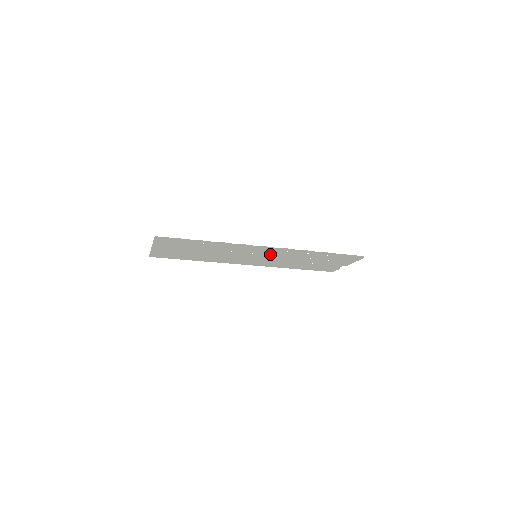
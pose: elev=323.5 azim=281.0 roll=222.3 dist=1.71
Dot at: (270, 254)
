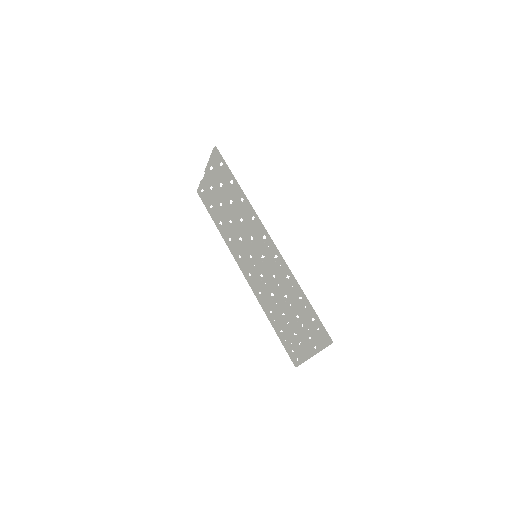
Dot at: (266, 257)
